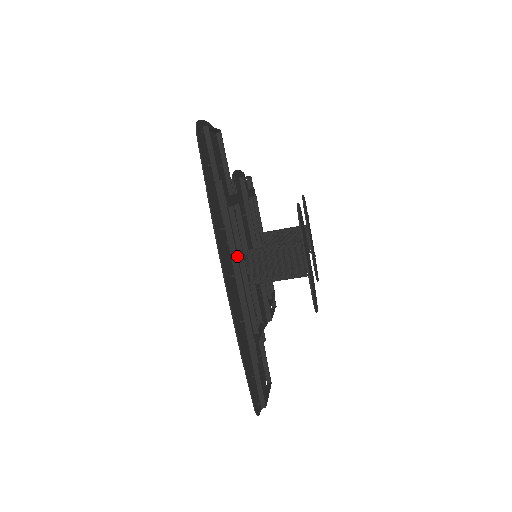
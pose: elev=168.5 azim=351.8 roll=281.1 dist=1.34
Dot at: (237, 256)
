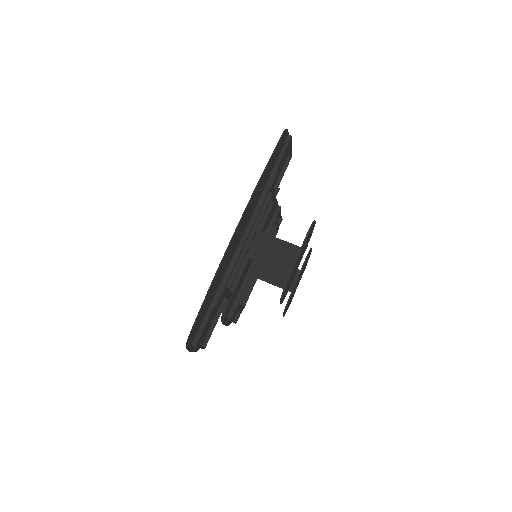
Dot at: (254, 222)
